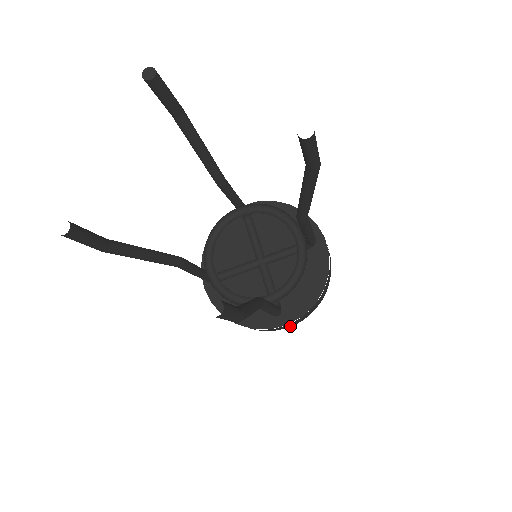
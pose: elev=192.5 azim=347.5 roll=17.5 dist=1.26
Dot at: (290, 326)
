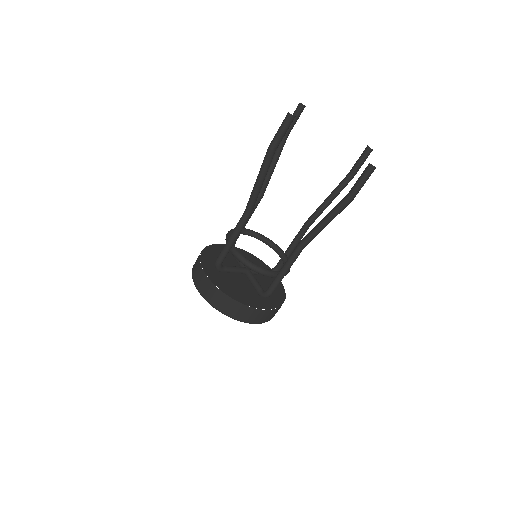
Dot at: (260, 322)
